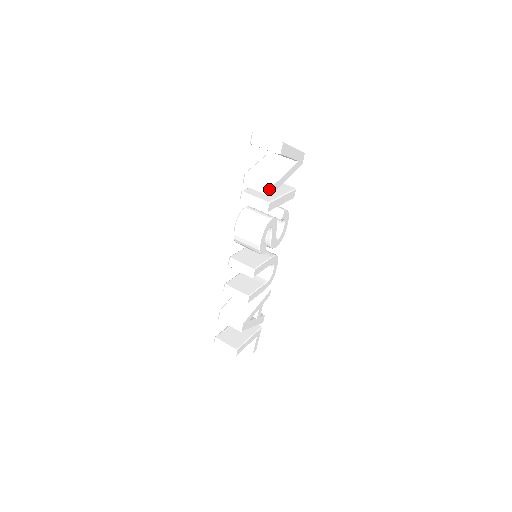
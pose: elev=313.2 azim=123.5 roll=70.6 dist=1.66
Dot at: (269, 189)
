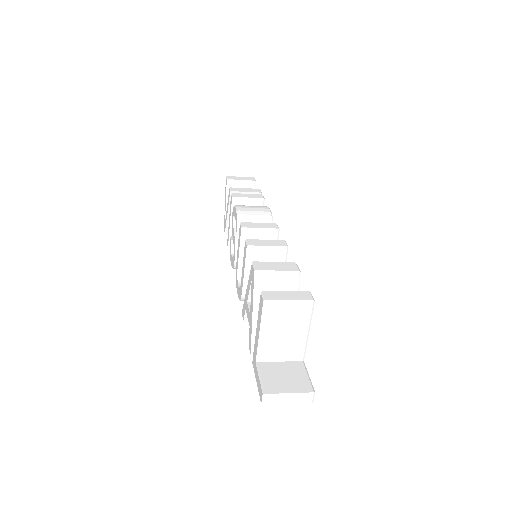
Dot at: (258, 190)
